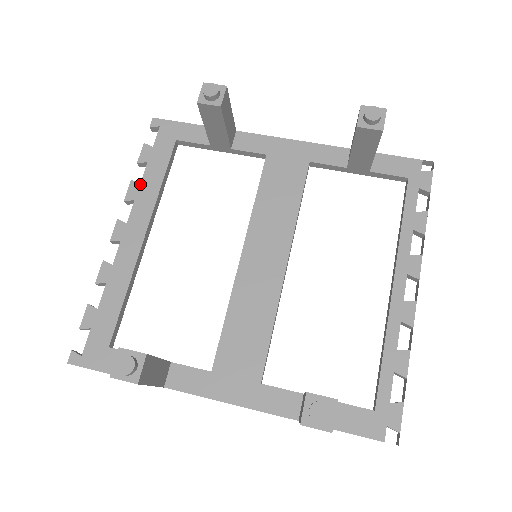
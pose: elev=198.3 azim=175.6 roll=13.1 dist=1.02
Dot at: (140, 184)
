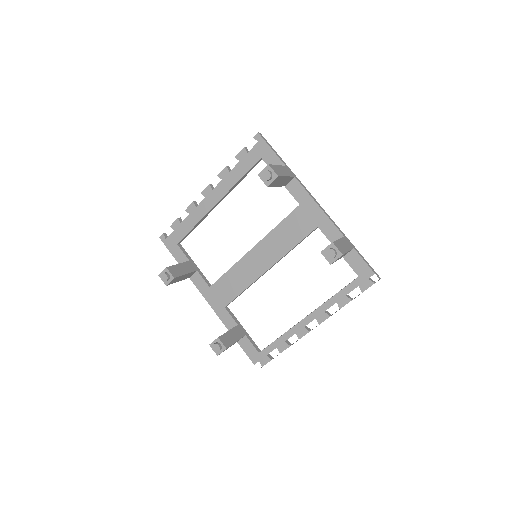
Dot at: (229, 172)
